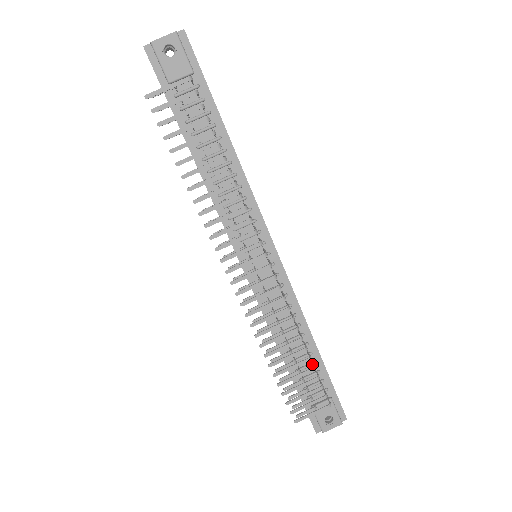
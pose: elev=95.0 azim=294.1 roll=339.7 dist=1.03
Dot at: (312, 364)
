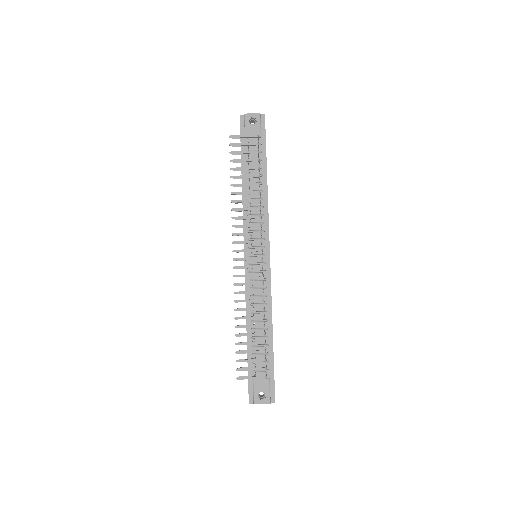
Dot at: (265, 345)
